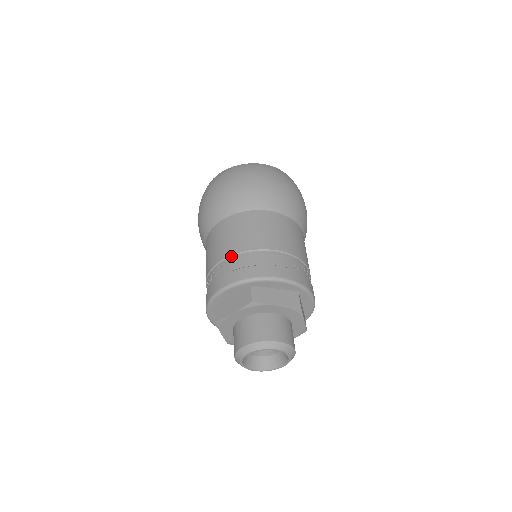
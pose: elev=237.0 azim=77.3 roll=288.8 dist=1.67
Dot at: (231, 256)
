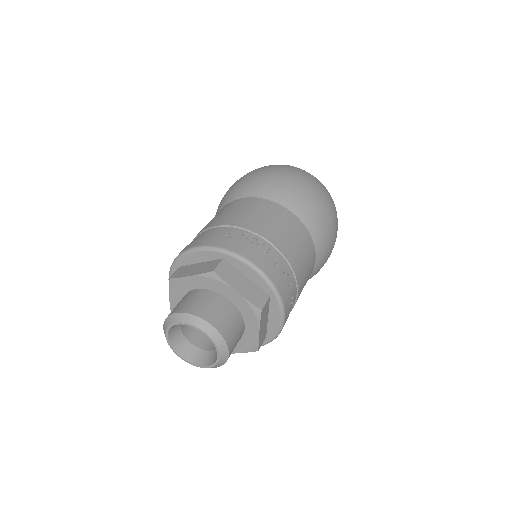
Dot at: occluded
